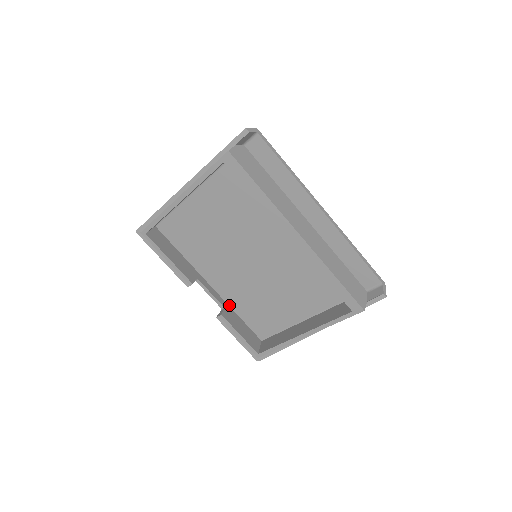
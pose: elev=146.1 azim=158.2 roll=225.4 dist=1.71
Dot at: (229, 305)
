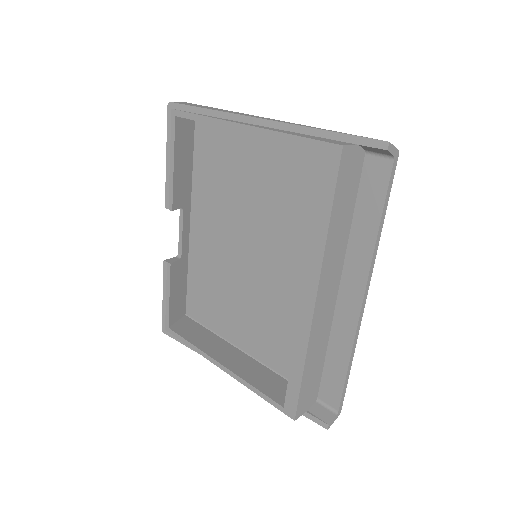
Dot at: (189, 258)
